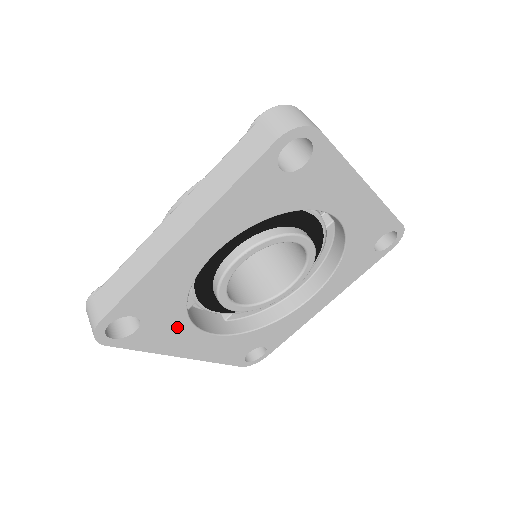
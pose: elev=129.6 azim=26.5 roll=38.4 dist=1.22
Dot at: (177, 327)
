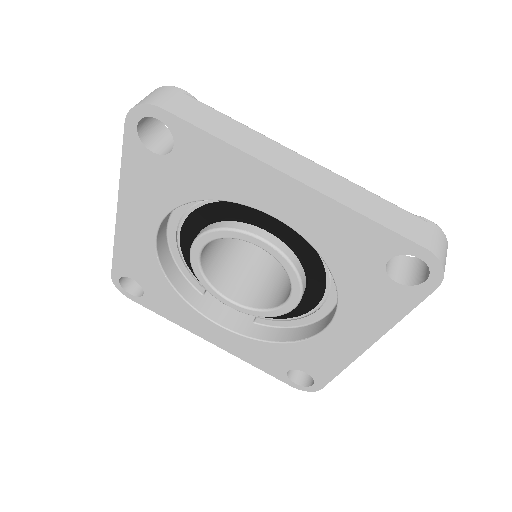
Dot at: (178, 304)
